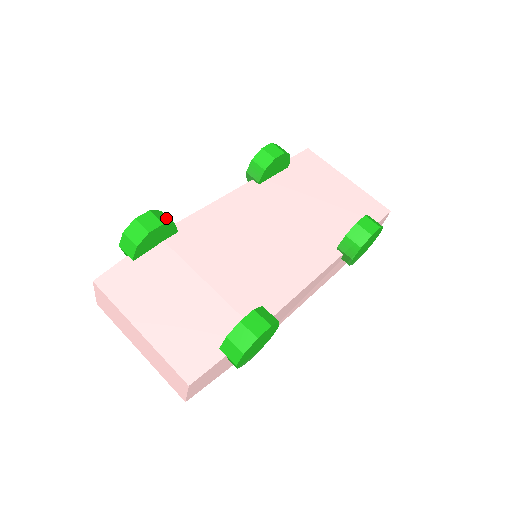
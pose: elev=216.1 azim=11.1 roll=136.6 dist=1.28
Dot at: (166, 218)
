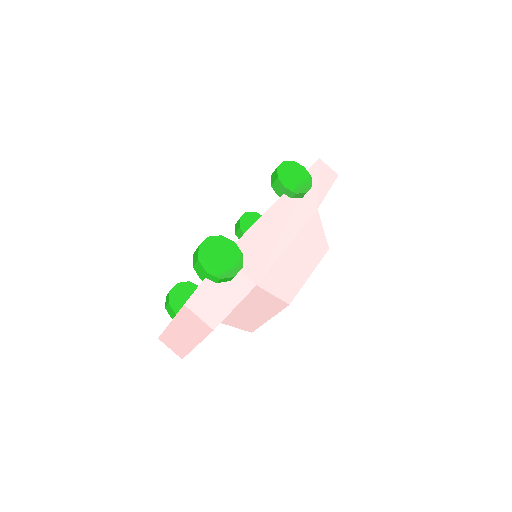
Dot at: occluded
